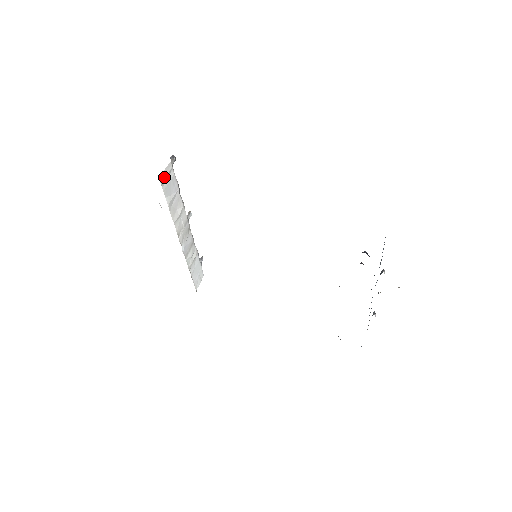
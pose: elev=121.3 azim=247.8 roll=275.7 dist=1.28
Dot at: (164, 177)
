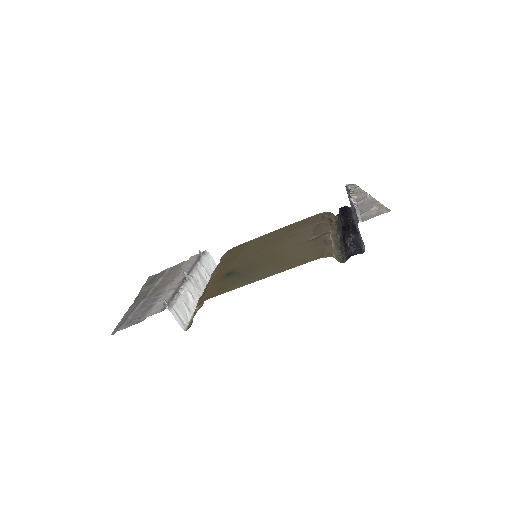
Dot at: (180, 322)
